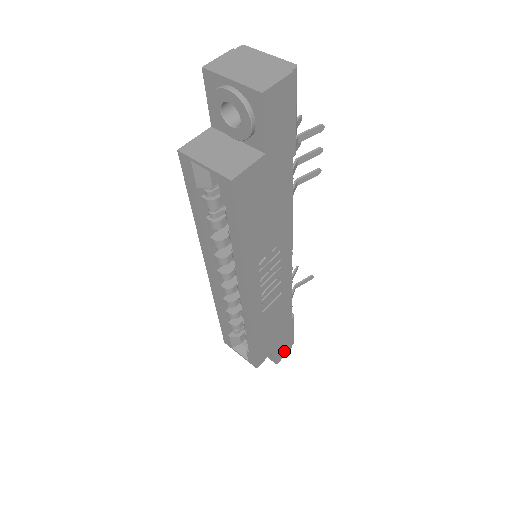
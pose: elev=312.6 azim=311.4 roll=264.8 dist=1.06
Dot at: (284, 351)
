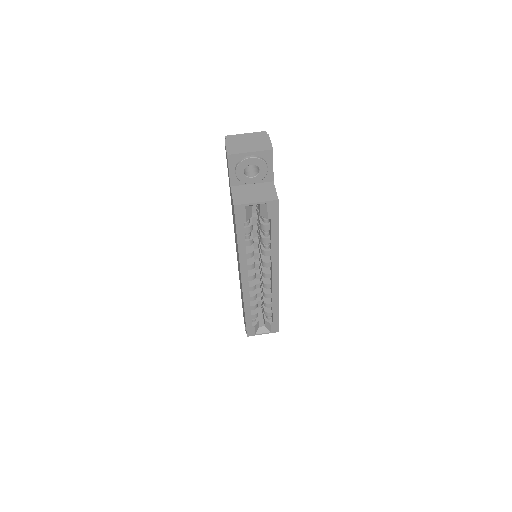
Dot at: occluded
